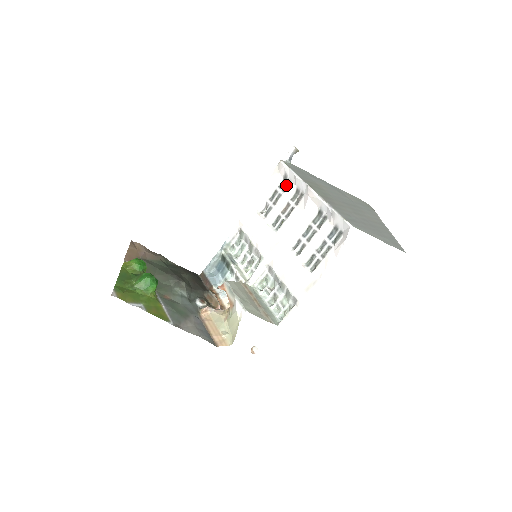
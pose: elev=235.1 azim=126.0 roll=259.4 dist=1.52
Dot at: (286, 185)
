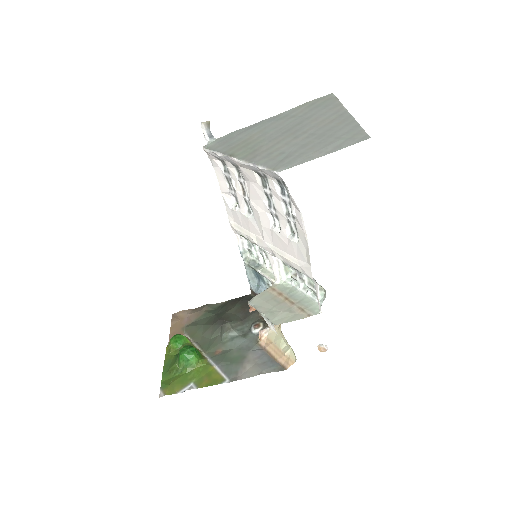
Dot at: (226, 166)
